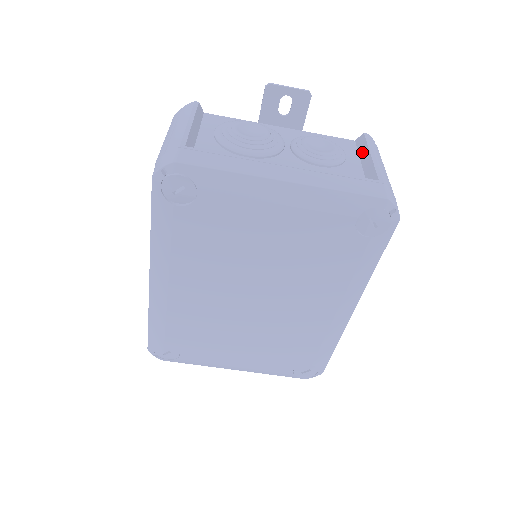
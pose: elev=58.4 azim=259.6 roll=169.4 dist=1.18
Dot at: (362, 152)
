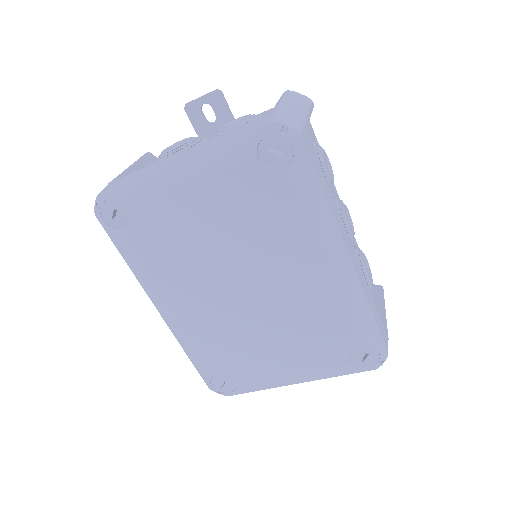
Dot at: occluded
